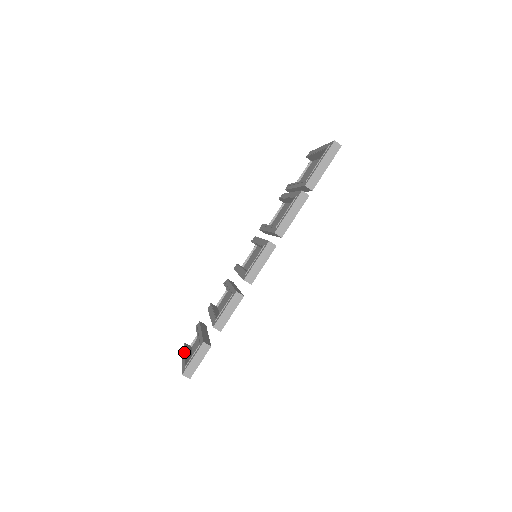
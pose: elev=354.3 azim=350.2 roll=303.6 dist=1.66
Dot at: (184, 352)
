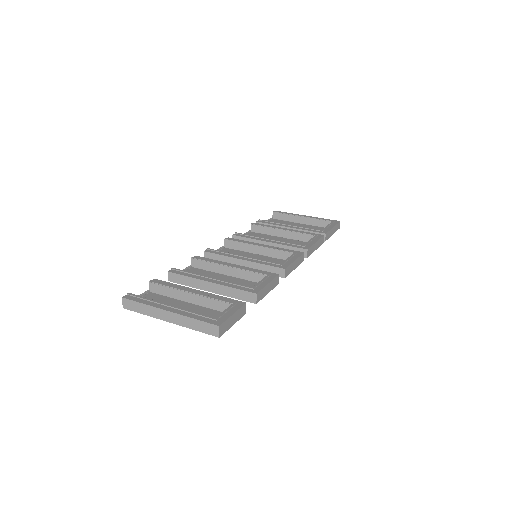
Dot at: occluded
